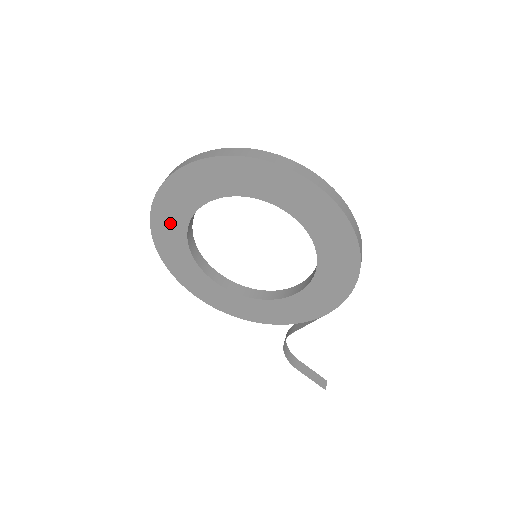
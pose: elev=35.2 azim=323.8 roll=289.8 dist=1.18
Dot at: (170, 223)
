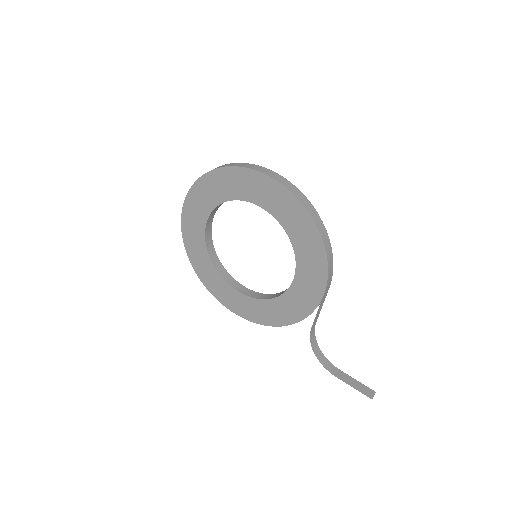
Dot at: (196, 247)
